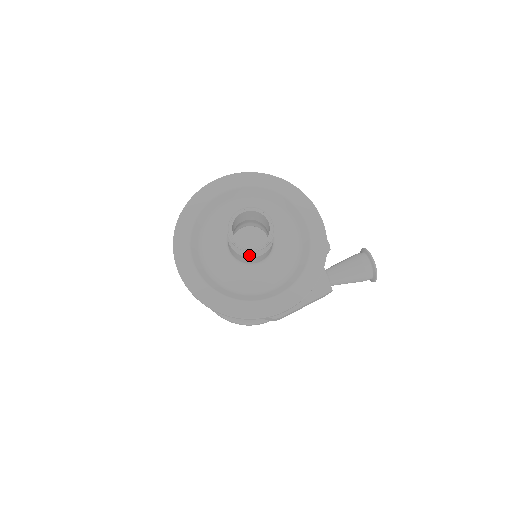
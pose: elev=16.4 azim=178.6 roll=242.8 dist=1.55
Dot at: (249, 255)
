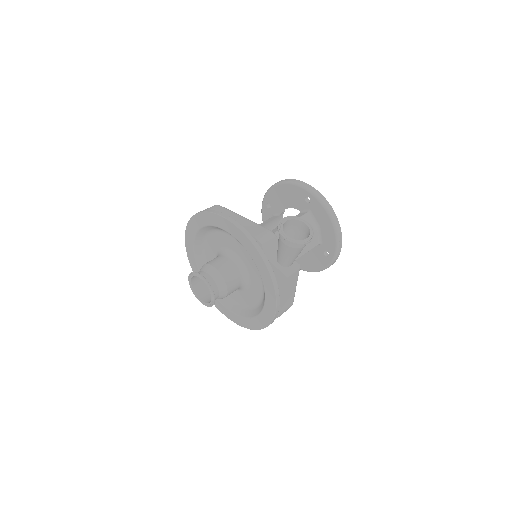
Dot at: occluded
